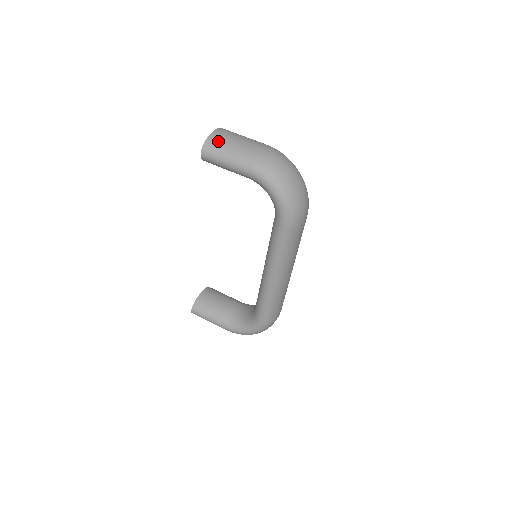
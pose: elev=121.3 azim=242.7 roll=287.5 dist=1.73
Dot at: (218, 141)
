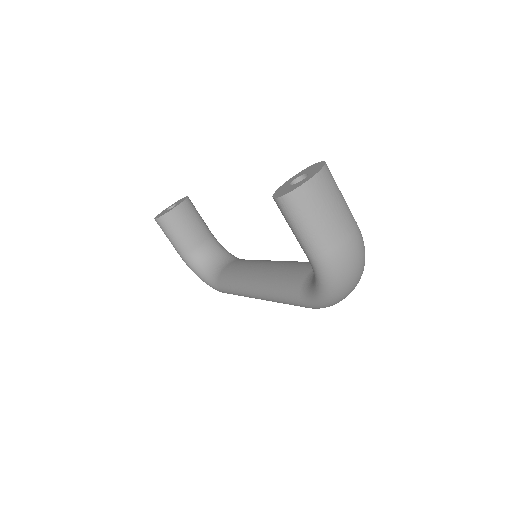
Dot at: (307, 202)
